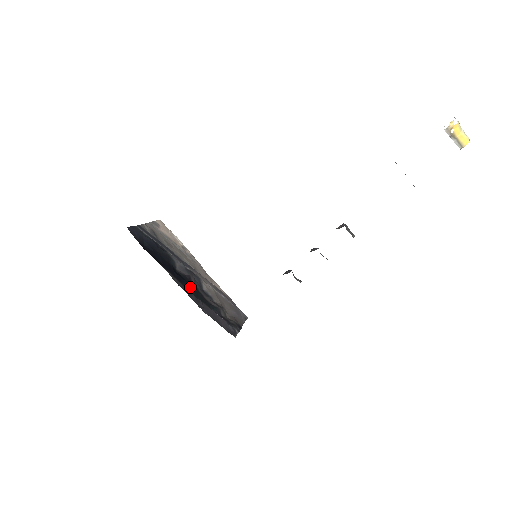
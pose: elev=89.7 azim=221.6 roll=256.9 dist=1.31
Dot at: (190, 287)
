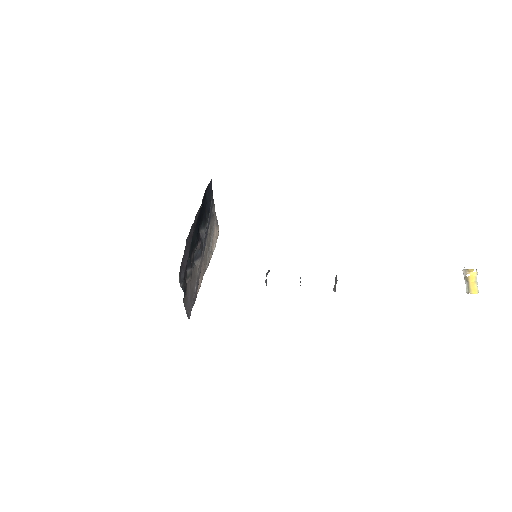
Dot at: (196, 235)
